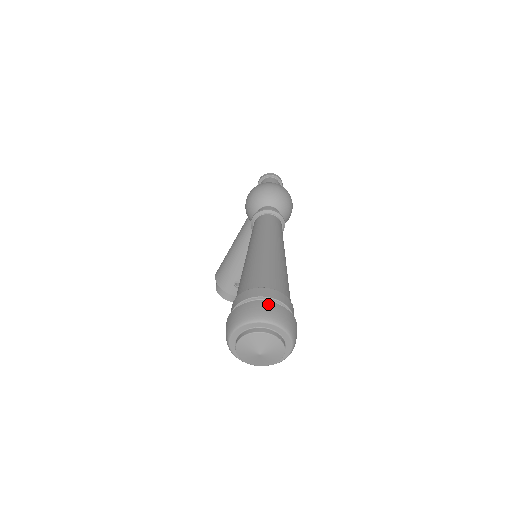
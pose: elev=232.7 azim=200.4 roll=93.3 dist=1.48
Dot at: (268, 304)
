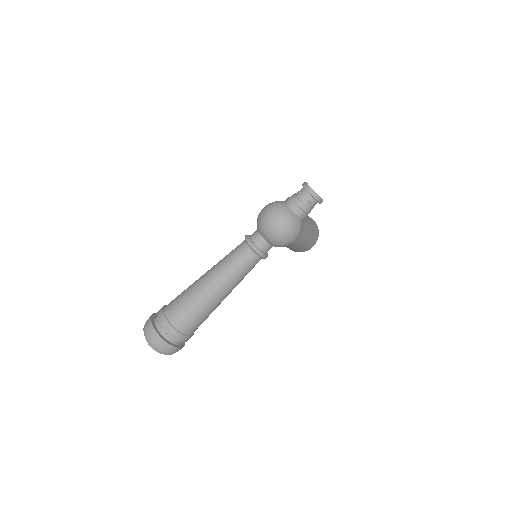
Dot at: (153, 331)
